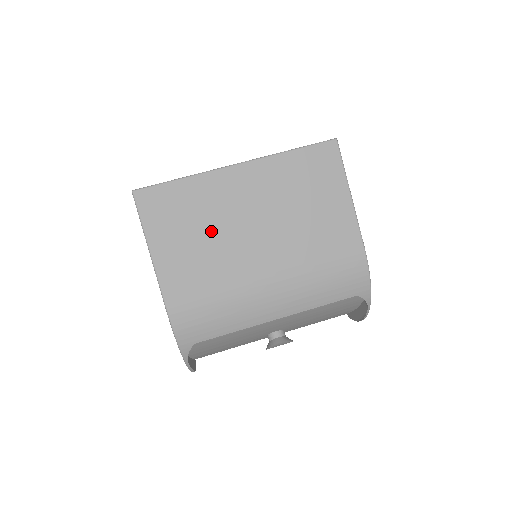
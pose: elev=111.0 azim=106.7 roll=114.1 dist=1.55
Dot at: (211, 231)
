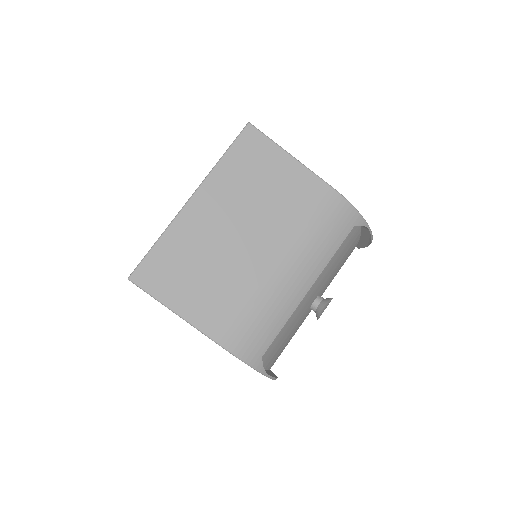
Dot at: (210, 263)
